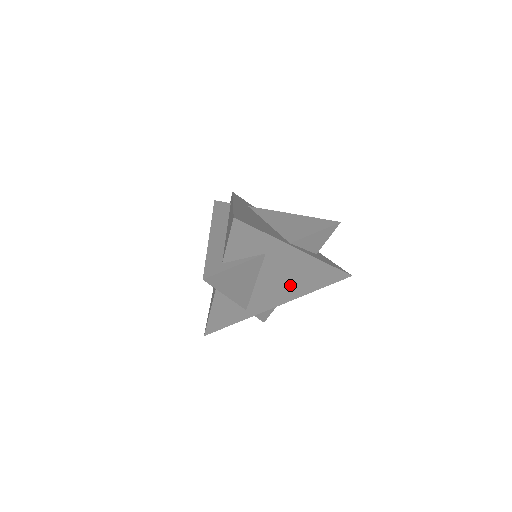
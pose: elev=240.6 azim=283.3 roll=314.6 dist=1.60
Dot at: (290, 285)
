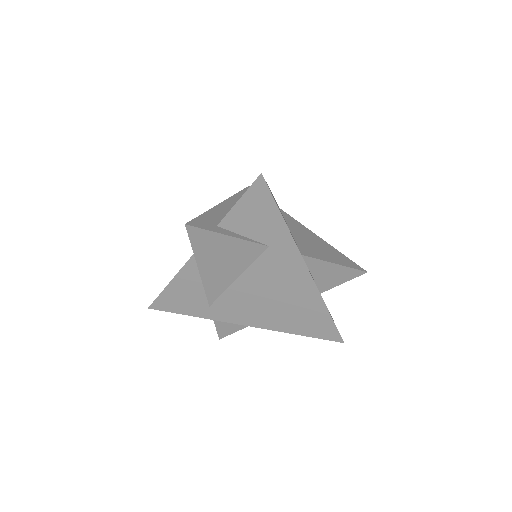
Dot at: (273, 307)
